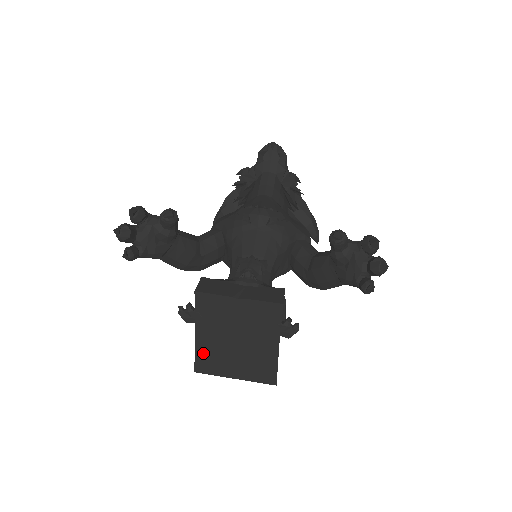
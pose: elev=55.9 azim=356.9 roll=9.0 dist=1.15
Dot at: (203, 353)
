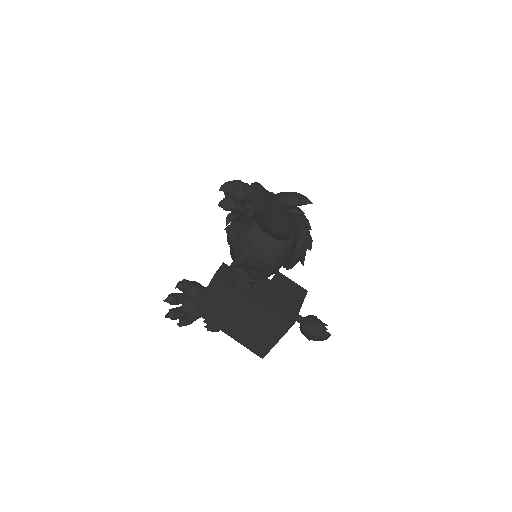
Dot at: (246, 342)
